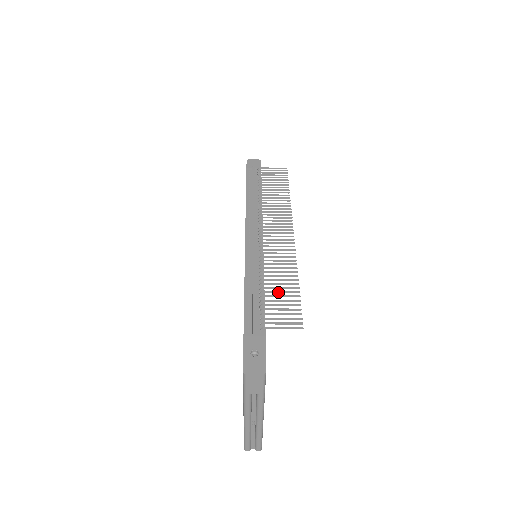
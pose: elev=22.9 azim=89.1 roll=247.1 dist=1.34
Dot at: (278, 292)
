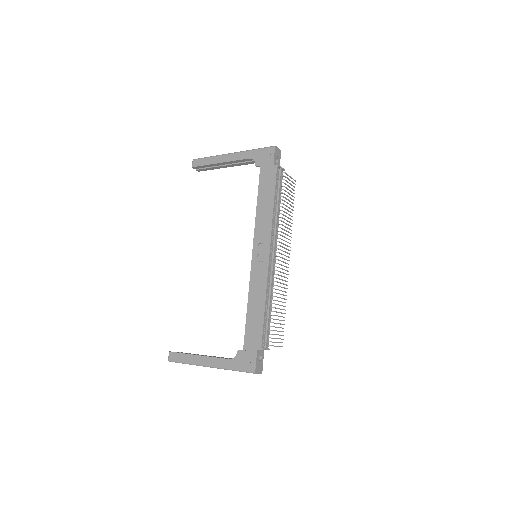
Dot at: (279, 316)
